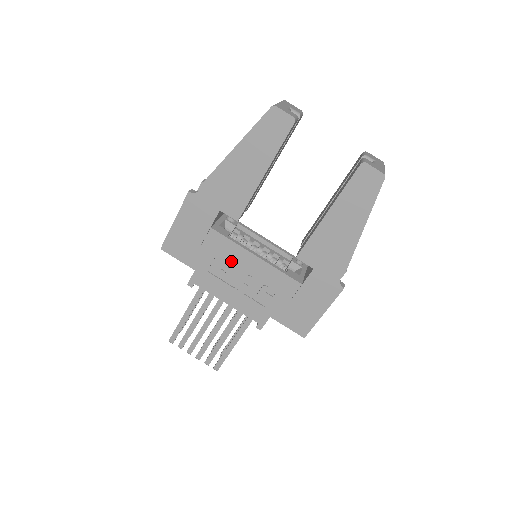
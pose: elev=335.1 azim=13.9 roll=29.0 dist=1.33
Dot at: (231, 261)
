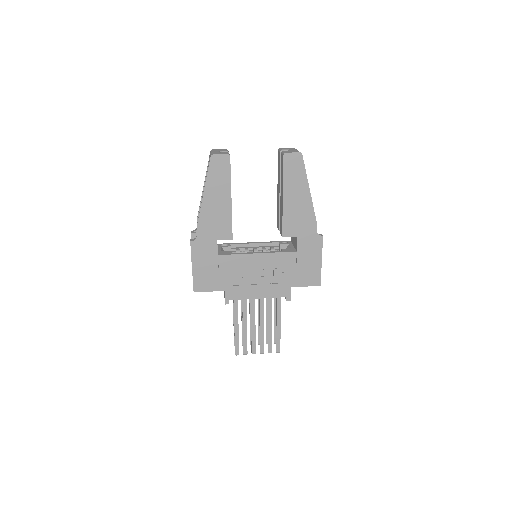
Dot at: (244, 268)
